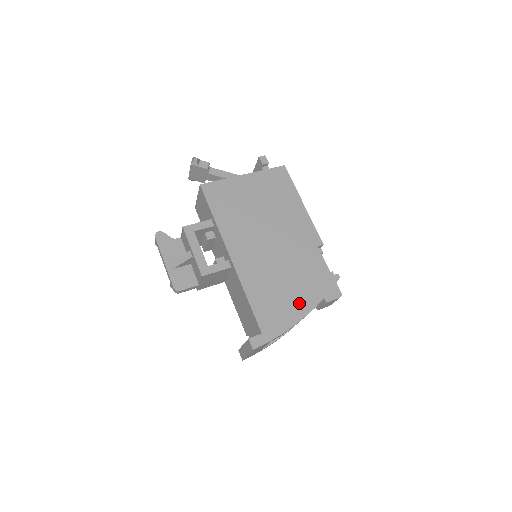
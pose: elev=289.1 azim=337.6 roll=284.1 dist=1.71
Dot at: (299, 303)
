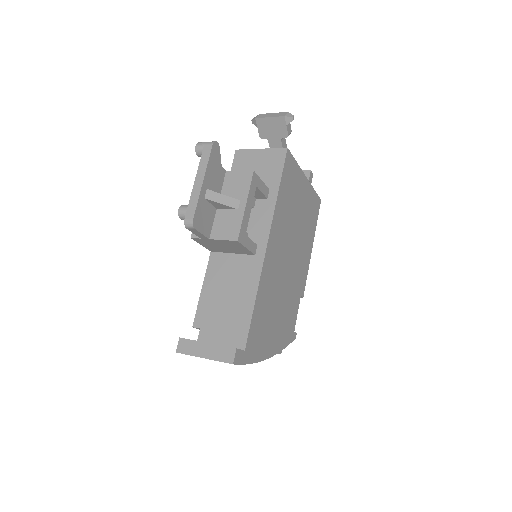
Dot at: (273, 340)
